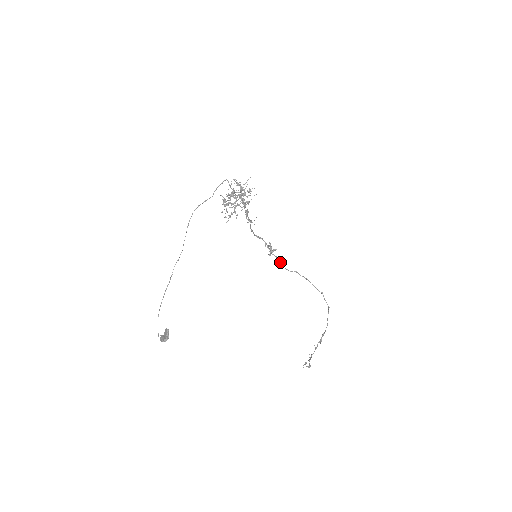
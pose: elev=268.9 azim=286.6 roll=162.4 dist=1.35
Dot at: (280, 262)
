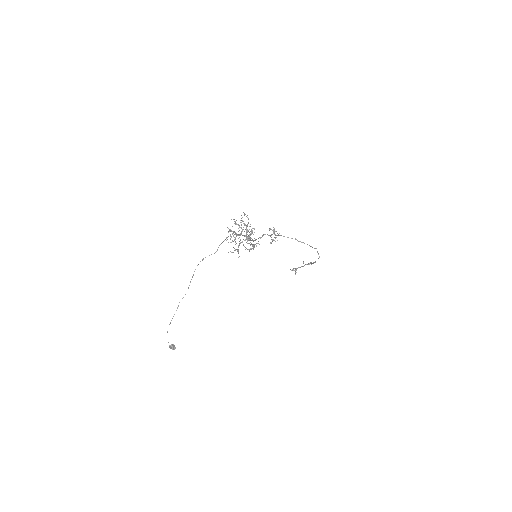
Dot at: occluded
